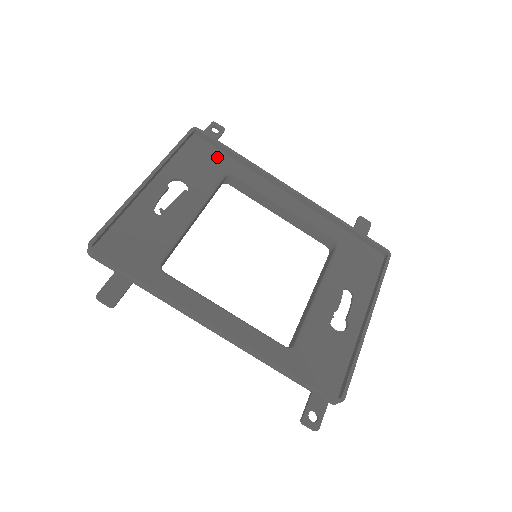
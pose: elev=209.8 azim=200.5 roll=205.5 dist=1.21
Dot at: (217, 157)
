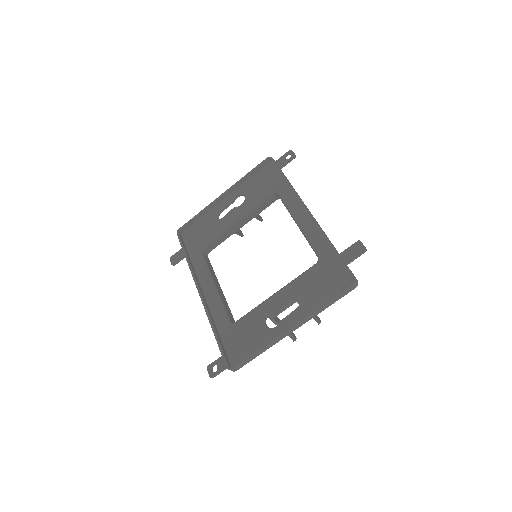
Dot at: (275, 179)
